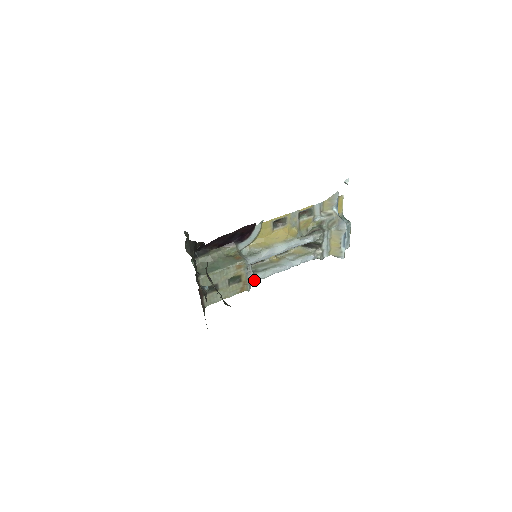
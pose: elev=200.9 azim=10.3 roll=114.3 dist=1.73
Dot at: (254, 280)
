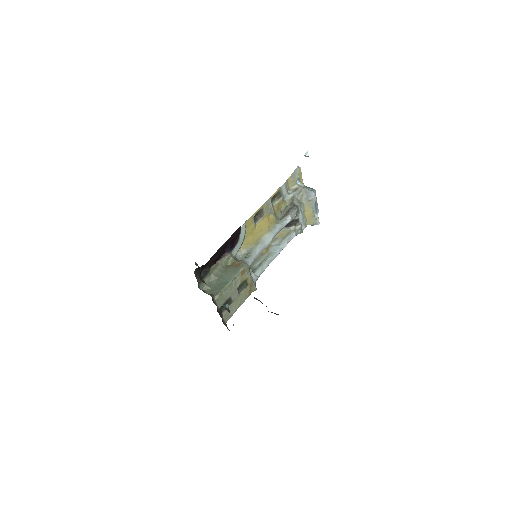
Dot at: (256, 278)
